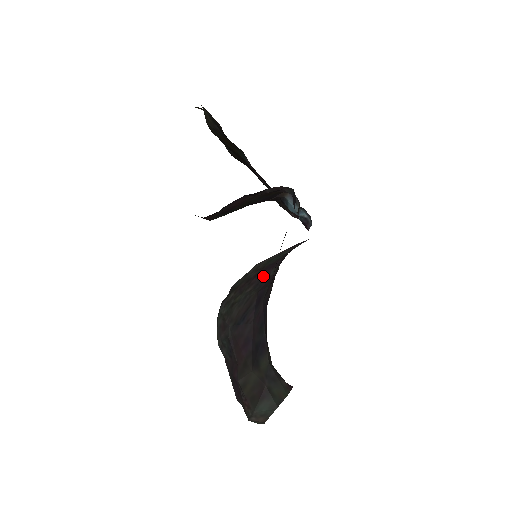
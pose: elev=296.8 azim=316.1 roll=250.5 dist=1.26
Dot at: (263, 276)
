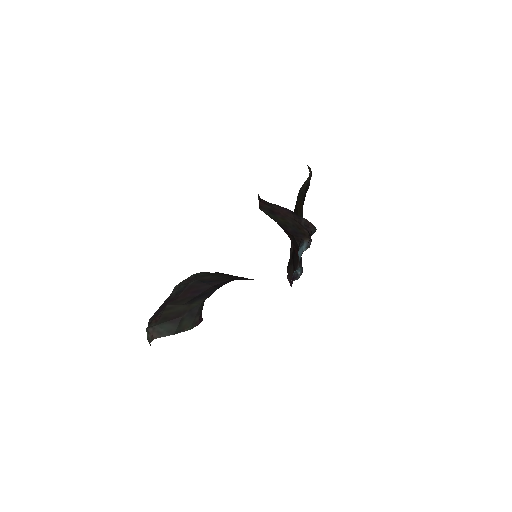
Dot at: (243, 278)
